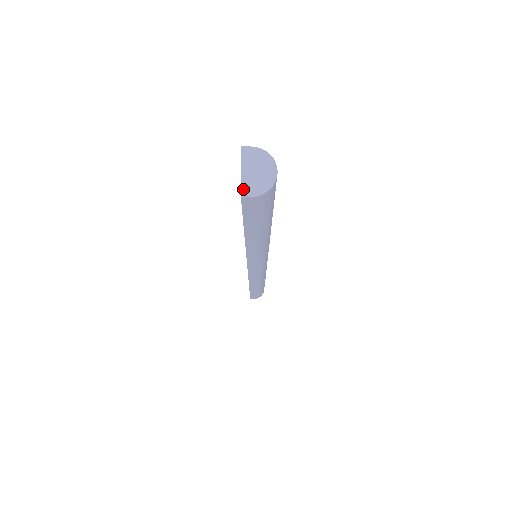
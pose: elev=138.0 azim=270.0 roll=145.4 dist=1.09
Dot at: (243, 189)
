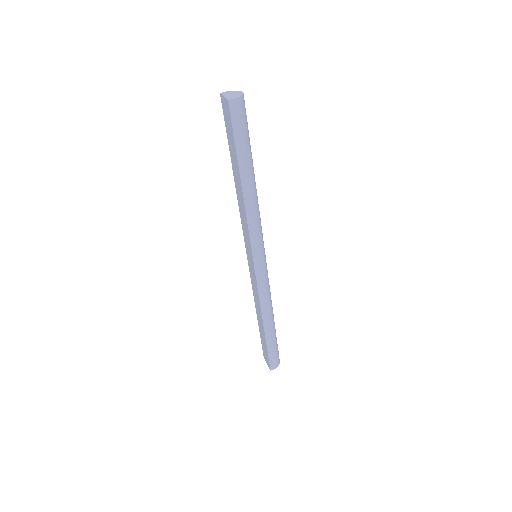
Dot at: (228, 99)
